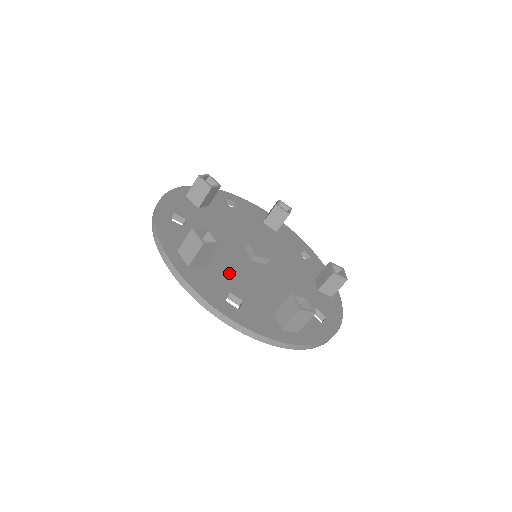
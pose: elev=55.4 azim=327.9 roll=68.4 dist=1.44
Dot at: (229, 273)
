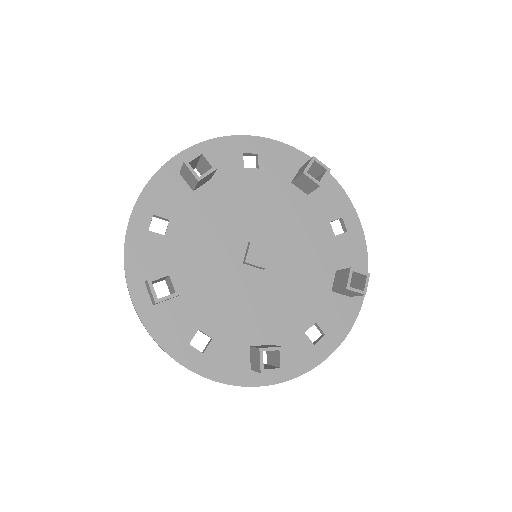
Dot at: (281, 317)
